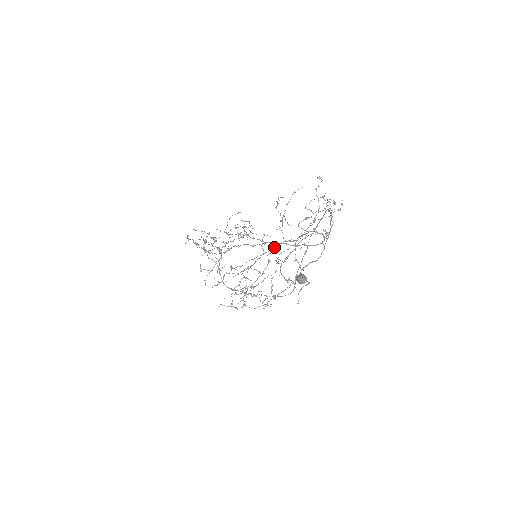
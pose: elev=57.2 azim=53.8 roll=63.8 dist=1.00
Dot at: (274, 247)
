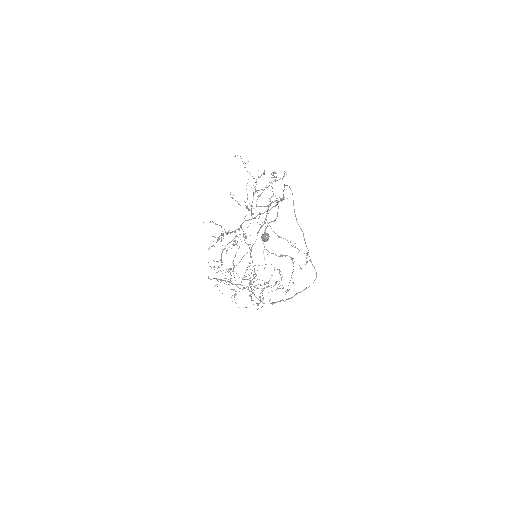
Dot at: occluded
